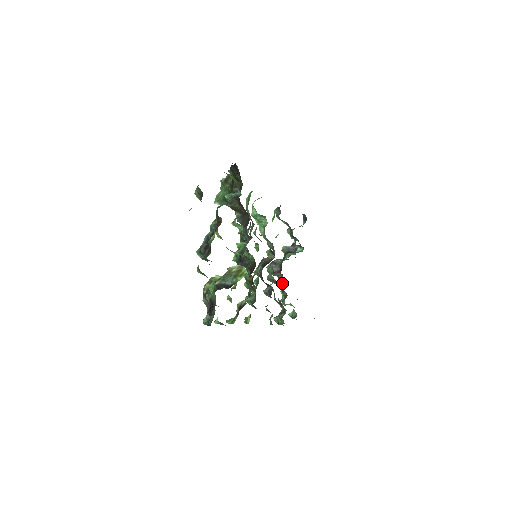
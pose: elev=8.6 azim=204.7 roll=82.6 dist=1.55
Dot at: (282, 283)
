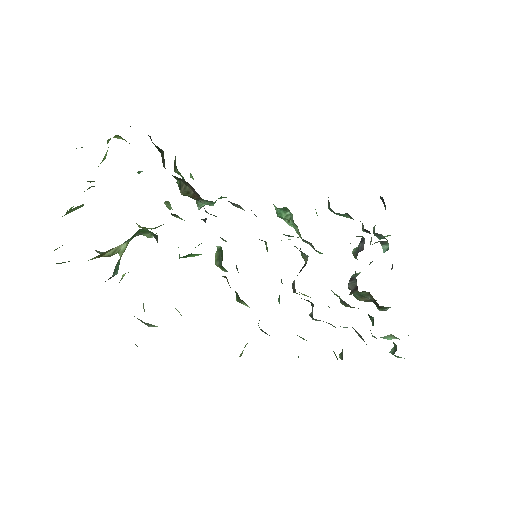
Dot at: (378, 308)
